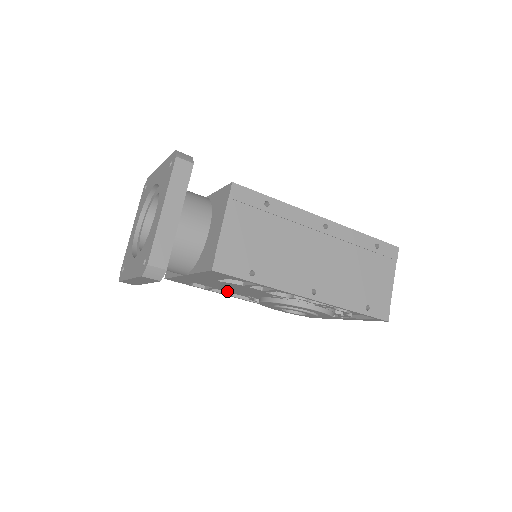
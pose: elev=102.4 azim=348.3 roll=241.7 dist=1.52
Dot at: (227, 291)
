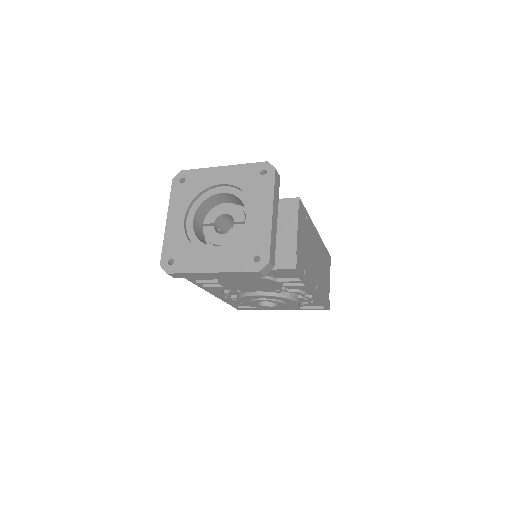
Dot at: (225, 285)
